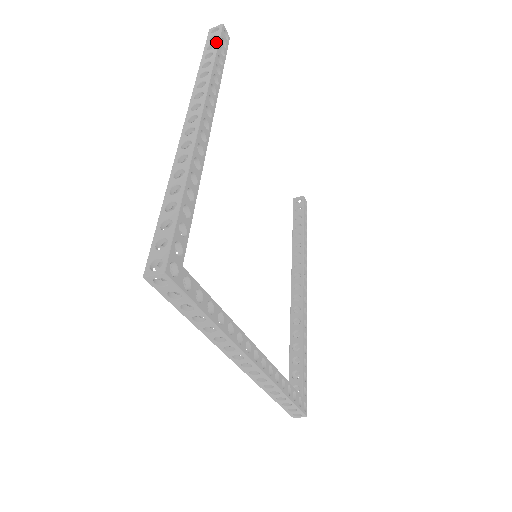
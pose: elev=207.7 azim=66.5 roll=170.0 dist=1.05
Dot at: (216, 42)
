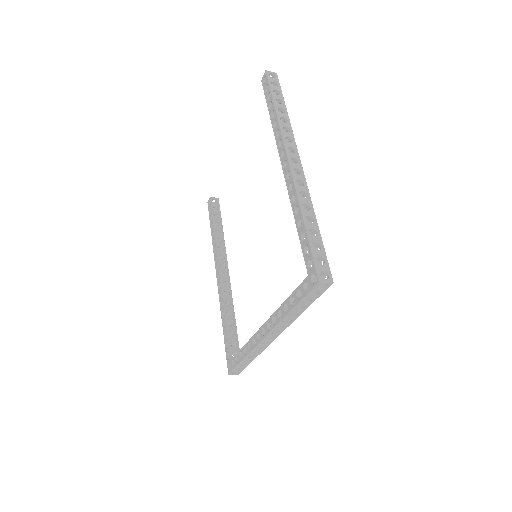
Dot at: (280, 91)
